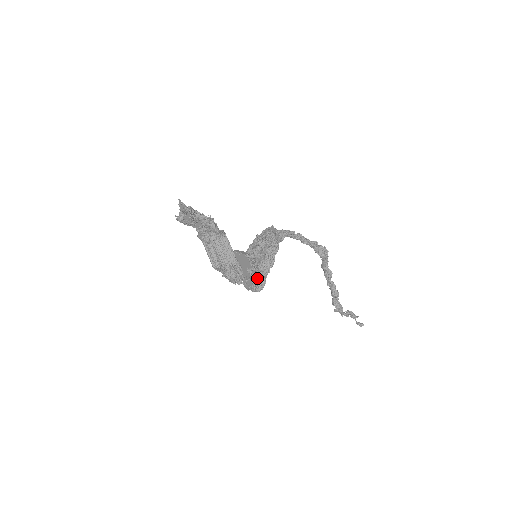
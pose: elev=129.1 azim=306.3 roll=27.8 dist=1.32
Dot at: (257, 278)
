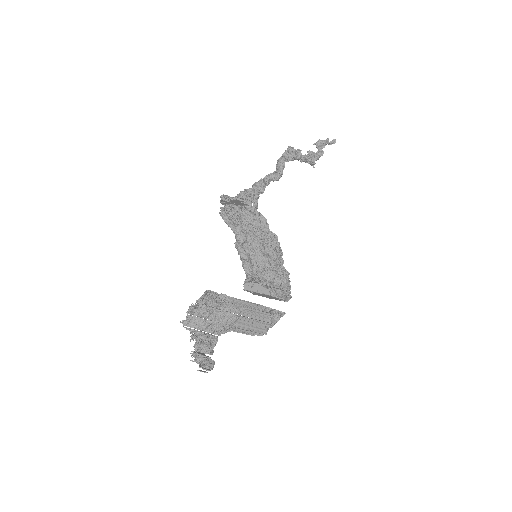
Dot at: occluded
